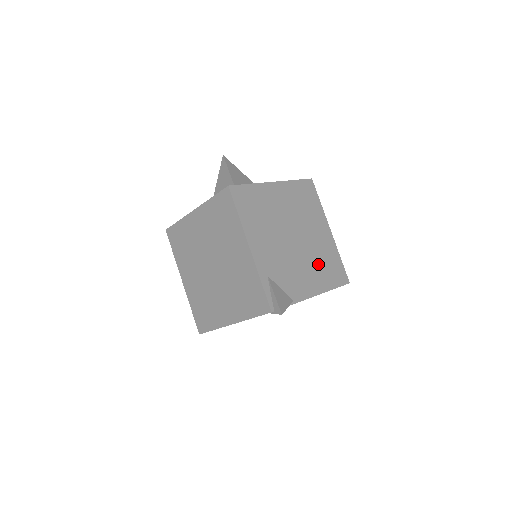
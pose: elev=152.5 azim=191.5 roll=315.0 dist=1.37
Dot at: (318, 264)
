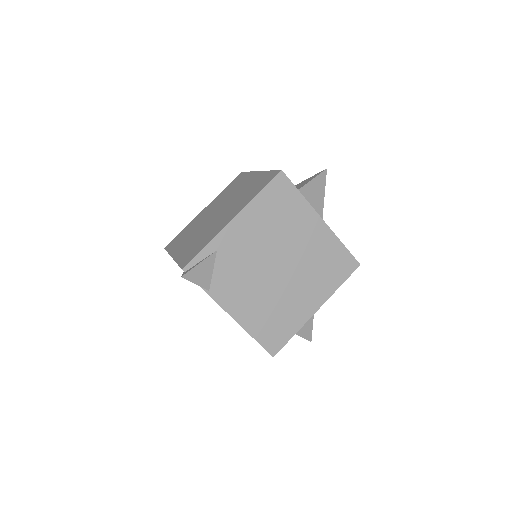
Dot at: (269, 308)
